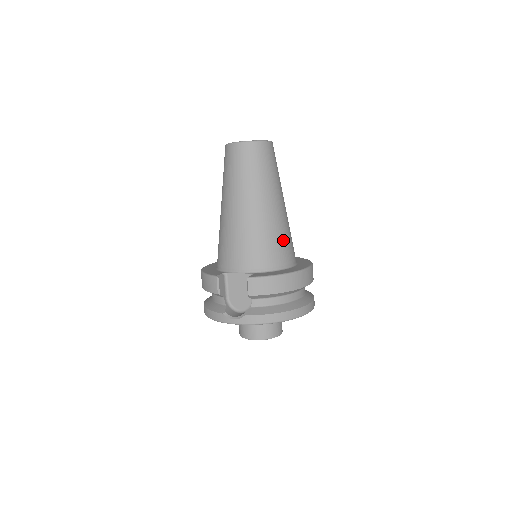
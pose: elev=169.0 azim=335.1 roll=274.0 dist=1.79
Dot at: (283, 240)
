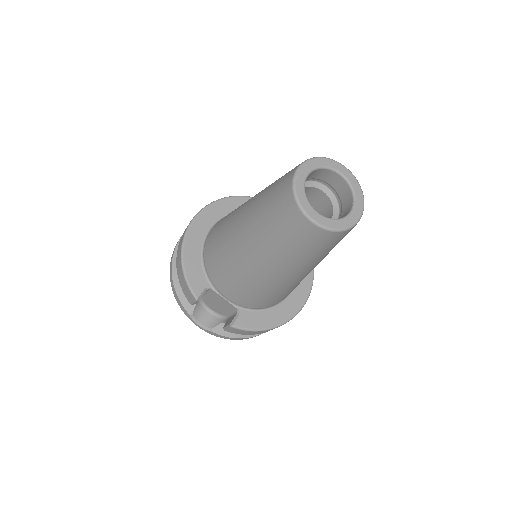
Dot at: (294, 288)
